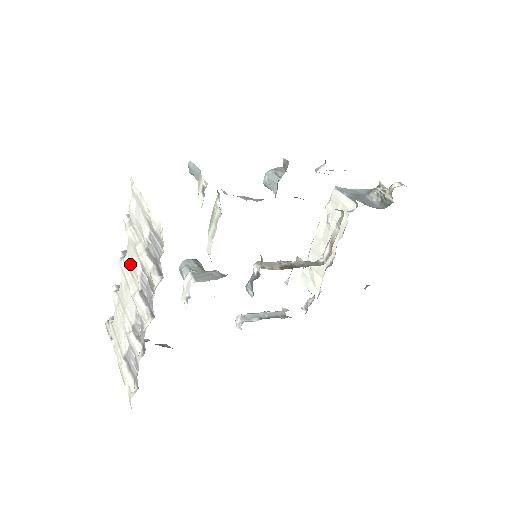
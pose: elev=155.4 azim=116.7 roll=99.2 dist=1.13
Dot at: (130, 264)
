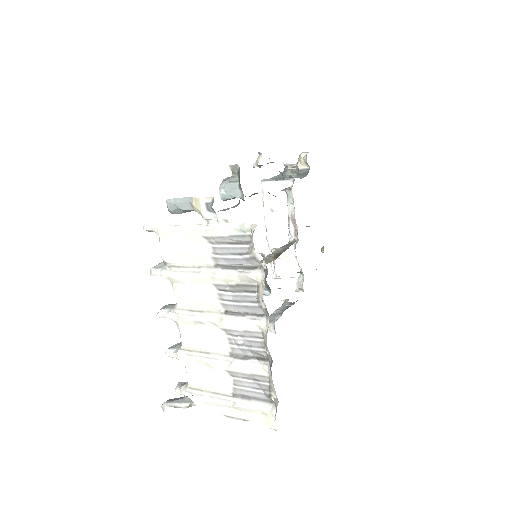
Dot at: (190, 304)
